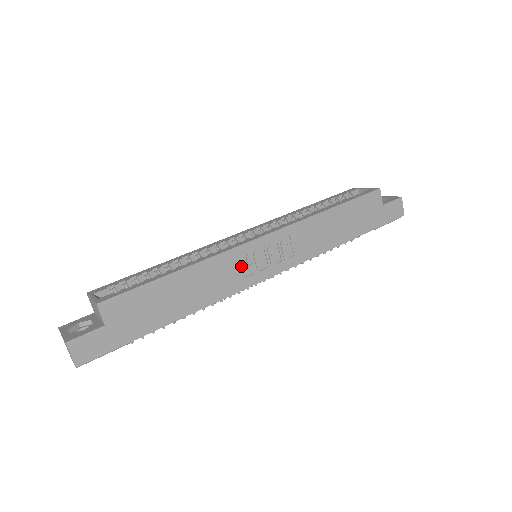
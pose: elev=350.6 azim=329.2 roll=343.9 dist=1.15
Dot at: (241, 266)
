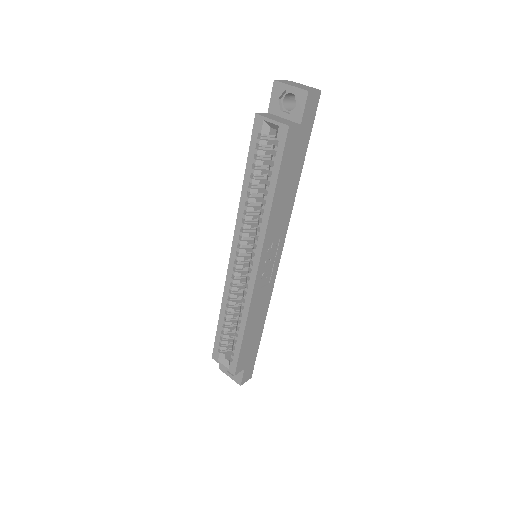
Dot at: (263, 286)
